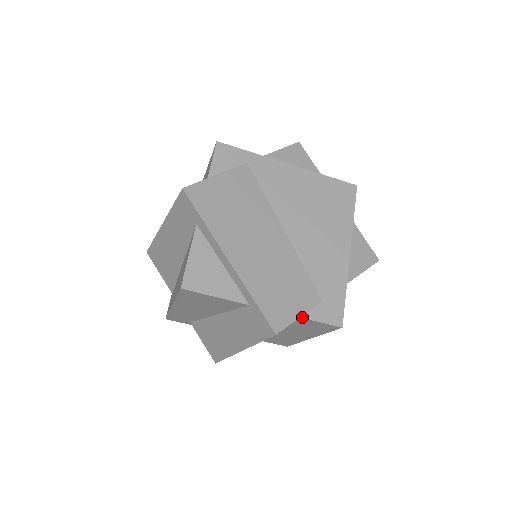
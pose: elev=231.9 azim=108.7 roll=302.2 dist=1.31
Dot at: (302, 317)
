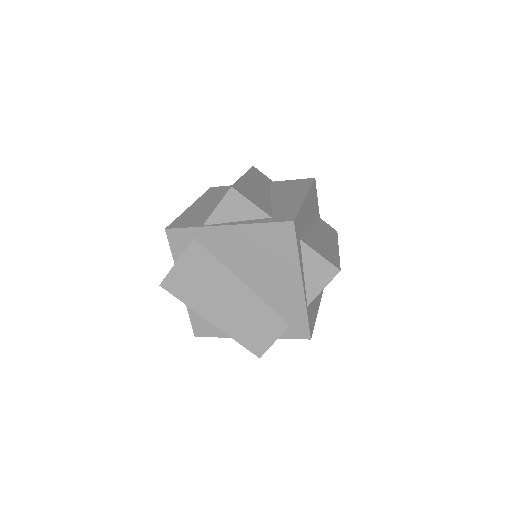
Dot at: (278, 338)
